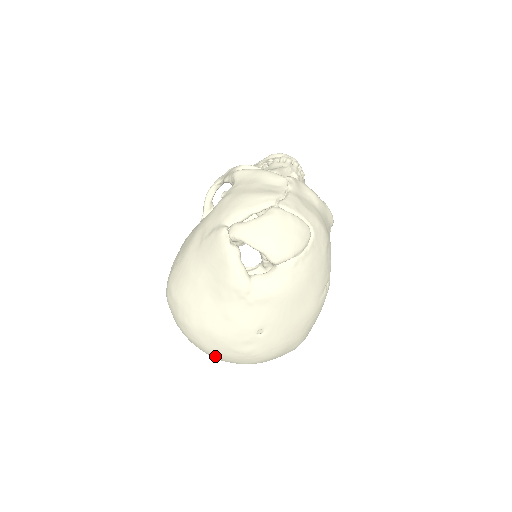
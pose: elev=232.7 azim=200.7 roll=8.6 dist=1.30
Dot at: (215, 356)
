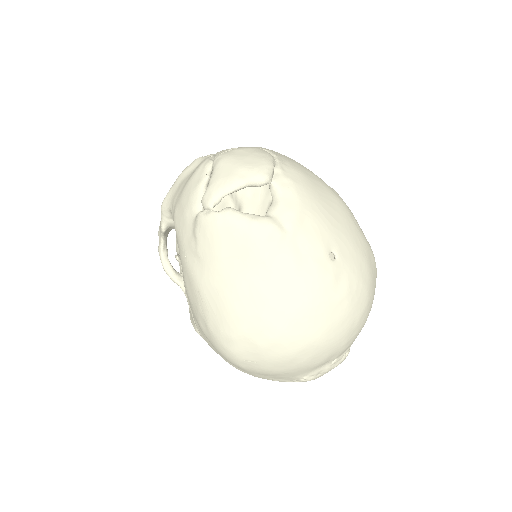
Dot at: (332, 341)
